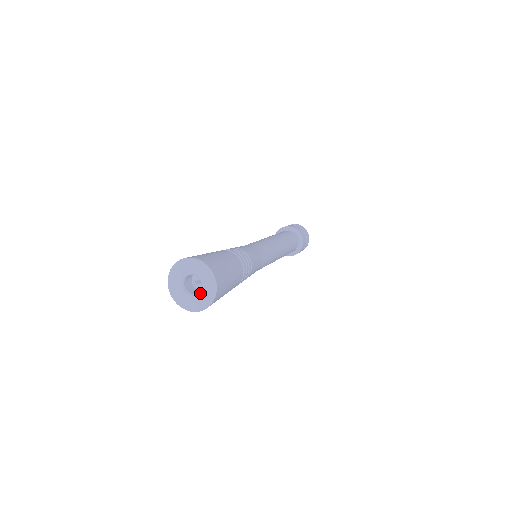
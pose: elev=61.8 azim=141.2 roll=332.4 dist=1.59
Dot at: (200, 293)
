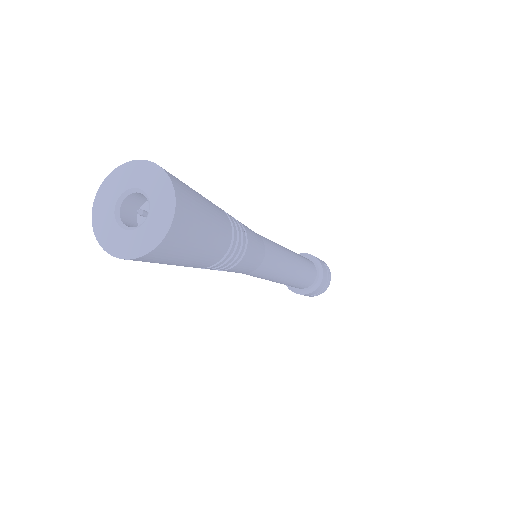
Dot at: (134, 229)
